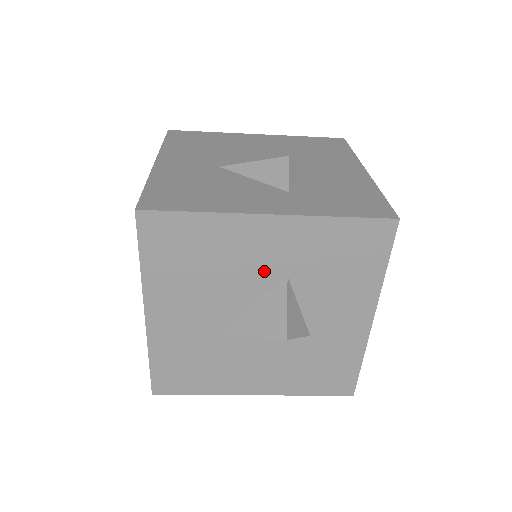
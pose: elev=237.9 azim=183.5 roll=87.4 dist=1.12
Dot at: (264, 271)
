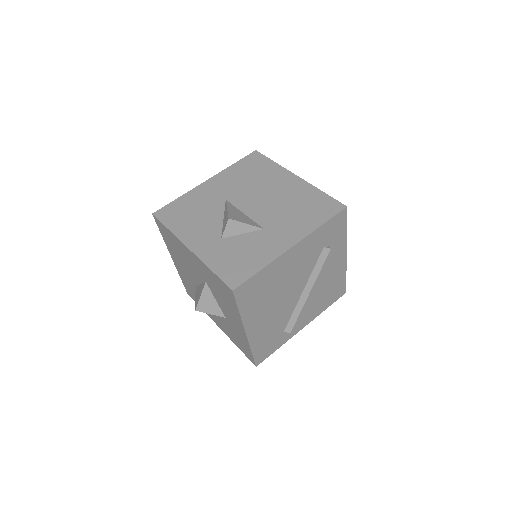
Dot at: (197, 272)
